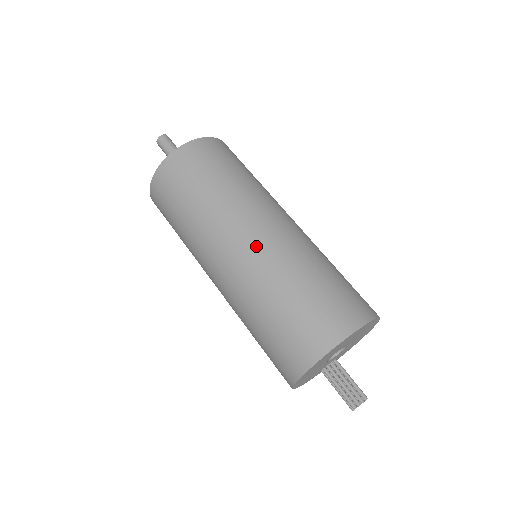
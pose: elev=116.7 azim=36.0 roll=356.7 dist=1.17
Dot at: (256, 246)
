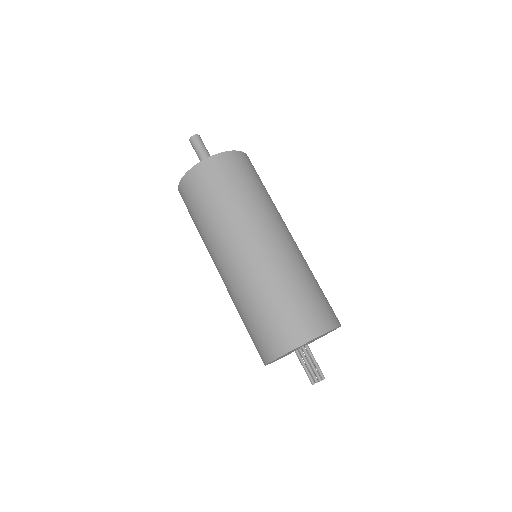
Dot at: (250, 259)
